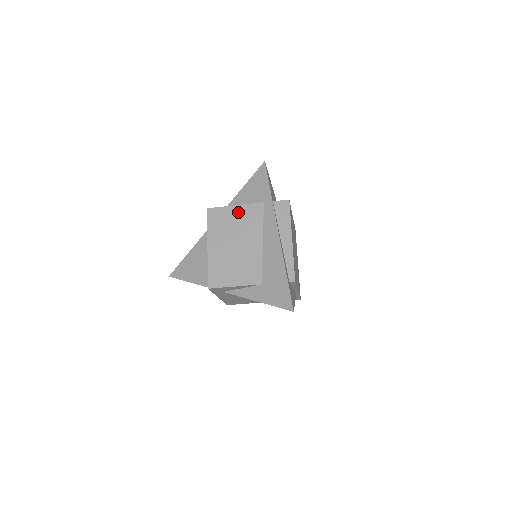
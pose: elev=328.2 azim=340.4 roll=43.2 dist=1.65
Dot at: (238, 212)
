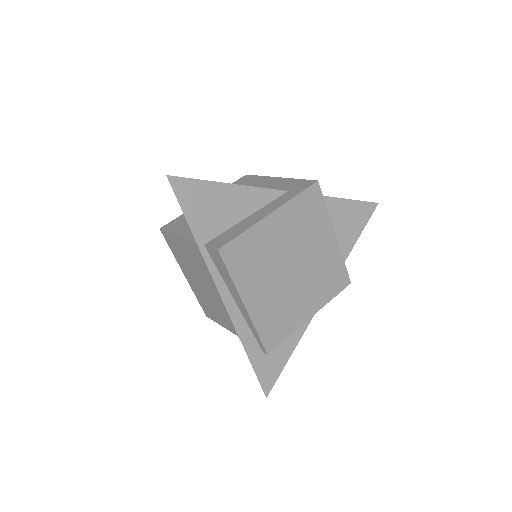
Dot at: (183, 245)
